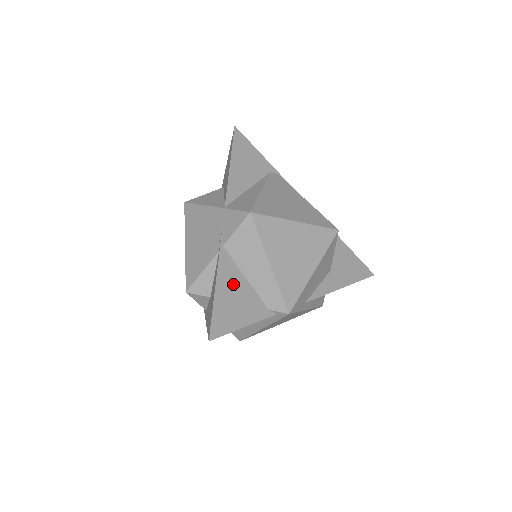
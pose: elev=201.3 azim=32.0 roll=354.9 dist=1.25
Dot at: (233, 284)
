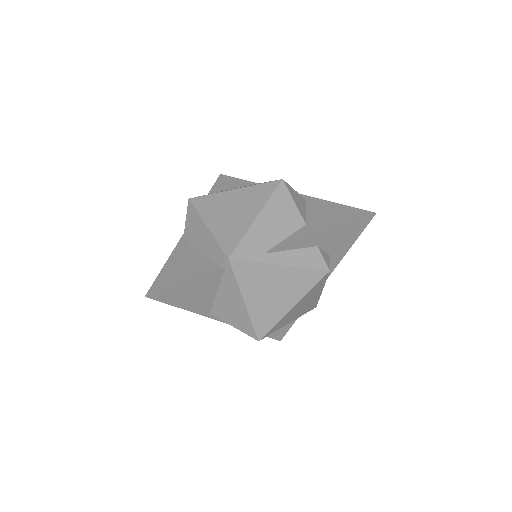
Dot at: (184, 257)
